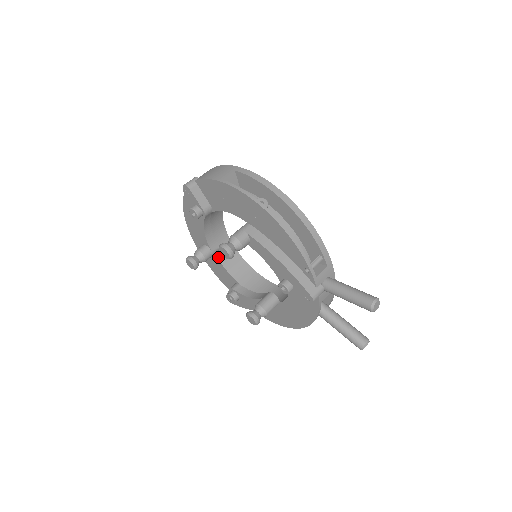
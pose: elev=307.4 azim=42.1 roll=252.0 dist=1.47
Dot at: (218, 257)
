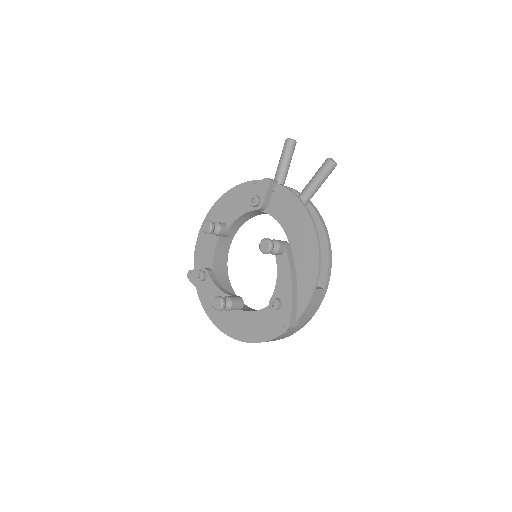
Dot at: (251, 312)
